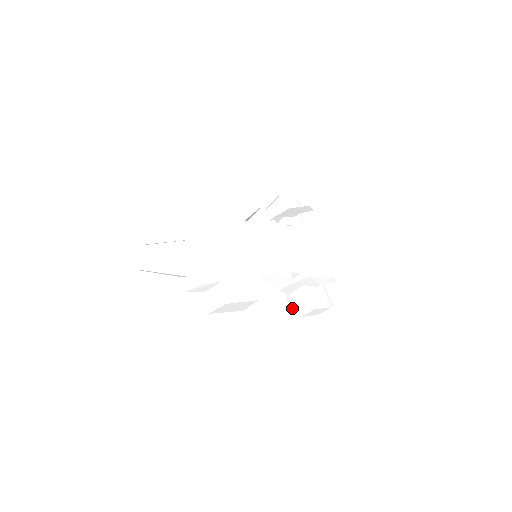
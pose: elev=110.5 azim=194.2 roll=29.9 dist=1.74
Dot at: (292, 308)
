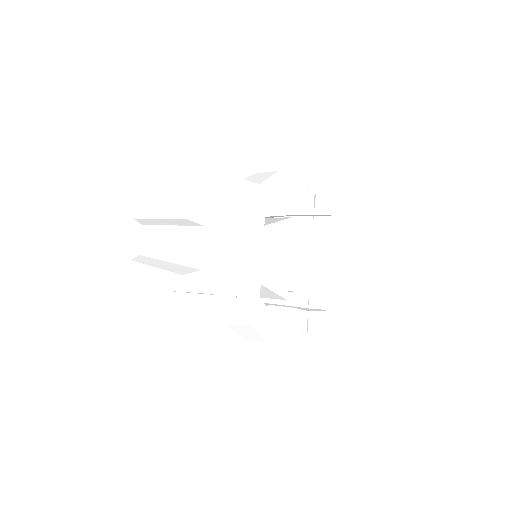
Dot at: occluded
